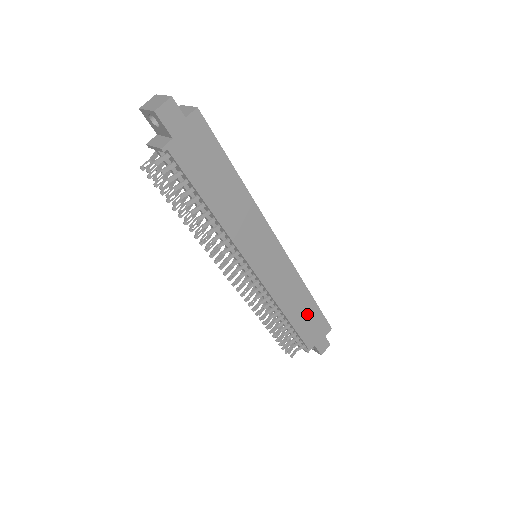
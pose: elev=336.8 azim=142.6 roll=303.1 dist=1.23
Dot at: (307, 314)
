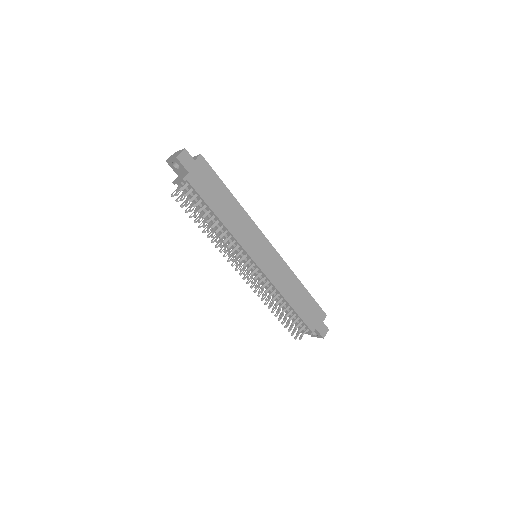
Dot at: (304, 301)
